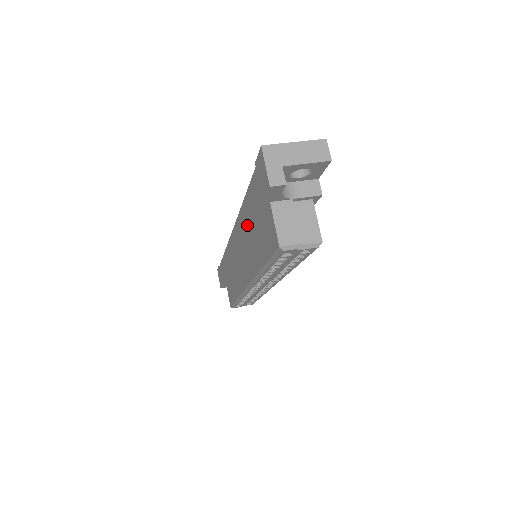
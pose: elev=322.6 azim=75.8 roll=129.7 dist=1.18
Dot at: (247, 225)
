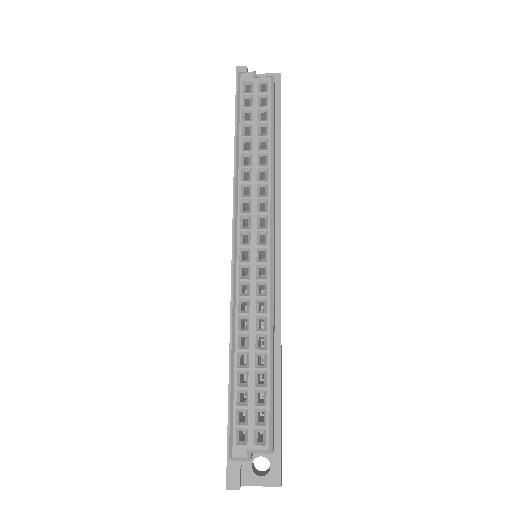
Dot at: (234, 157)
